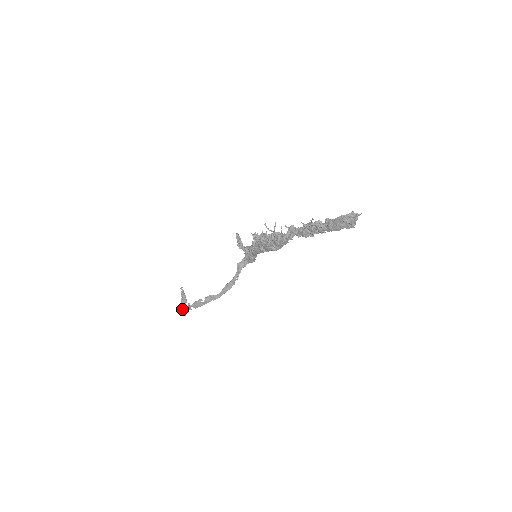
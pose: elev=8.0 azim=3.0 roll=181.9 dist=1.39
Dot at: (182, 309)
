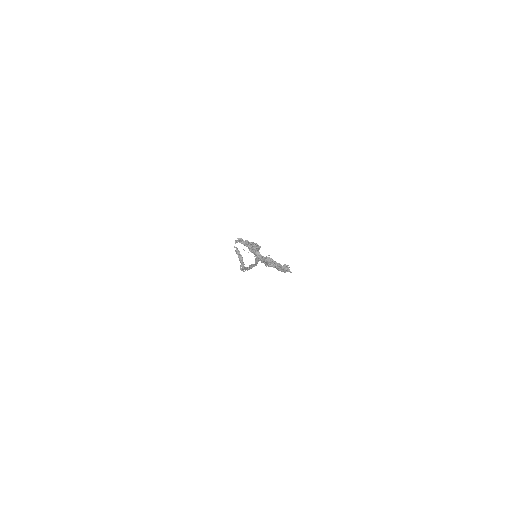
Dot at: (241, 270)
